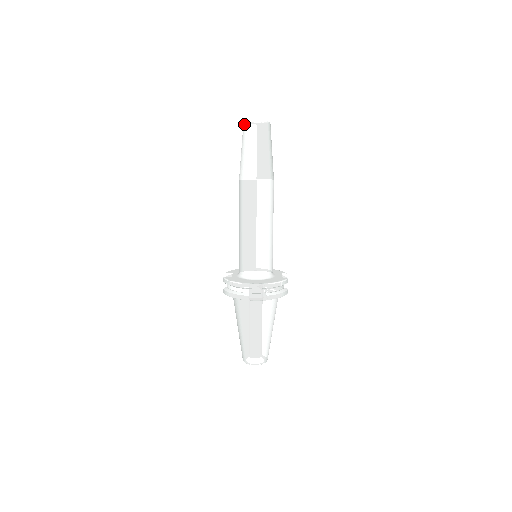
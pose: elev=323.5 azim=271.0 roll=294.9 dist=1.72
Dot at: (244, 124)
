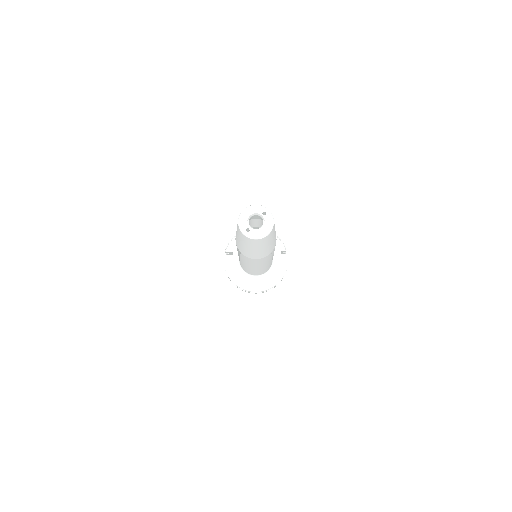
Dot at: (239, 231)
